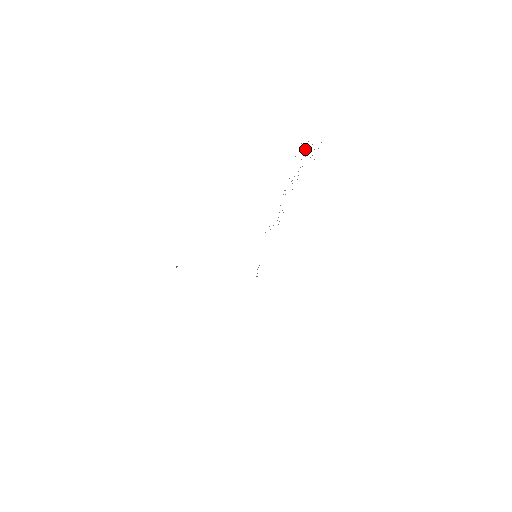
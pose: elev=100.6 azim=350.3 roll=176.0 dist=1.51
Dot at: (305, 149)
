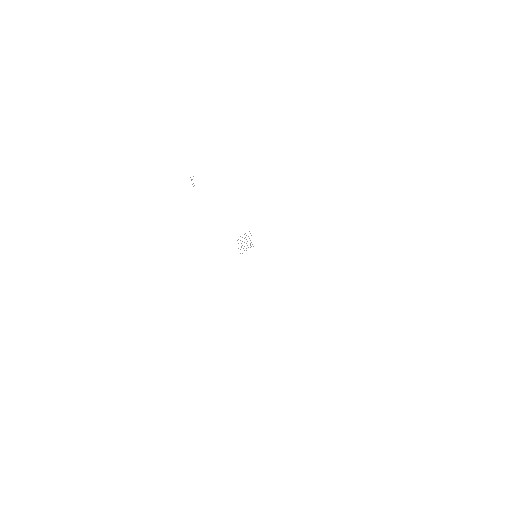
Dot at: occluded
